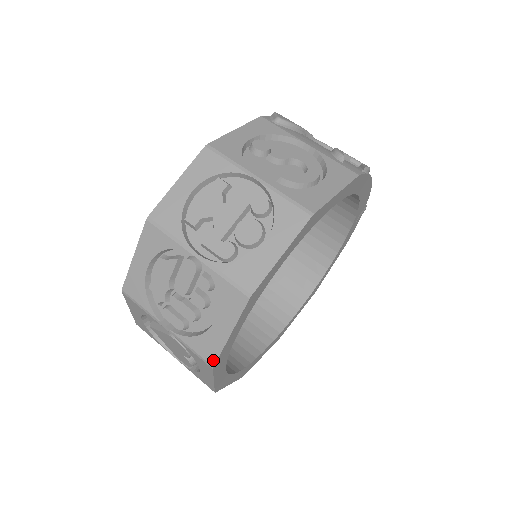
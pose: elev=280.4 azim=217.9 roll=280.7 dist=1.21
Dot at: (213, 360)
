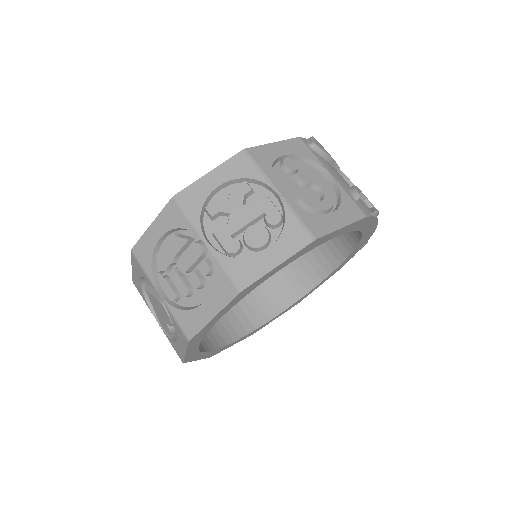
Dot at: (191, 335)
